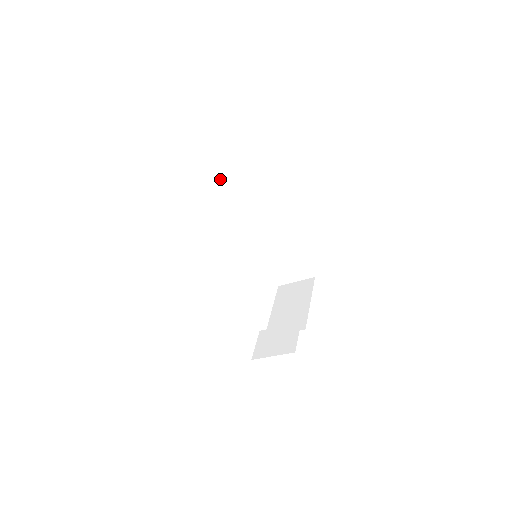
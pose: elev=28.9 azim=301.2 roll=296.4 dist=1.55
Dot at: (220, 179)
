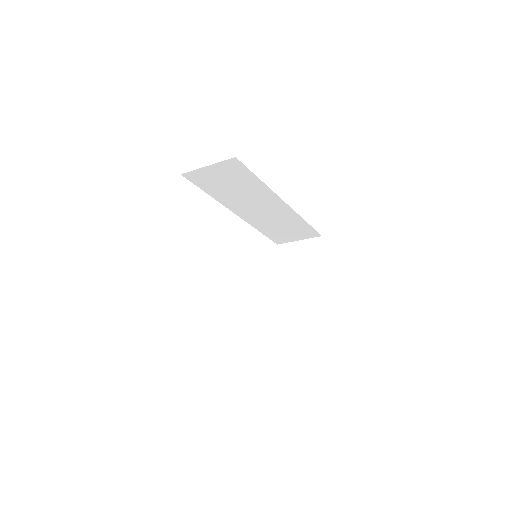
Dot at: (190, 171)
